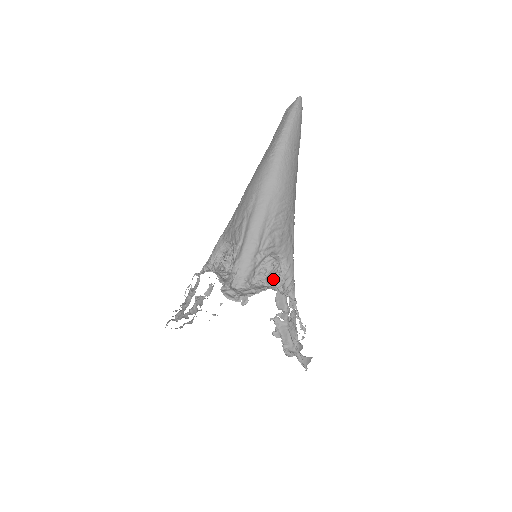
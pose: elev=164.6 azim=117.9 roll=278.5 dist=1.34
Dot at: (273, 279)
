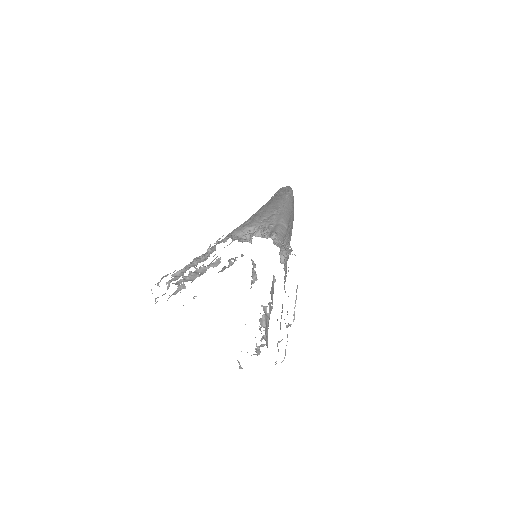
Dot at: (284, 264)
